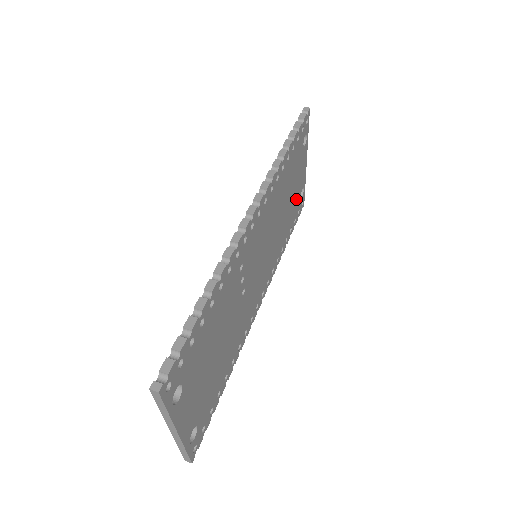
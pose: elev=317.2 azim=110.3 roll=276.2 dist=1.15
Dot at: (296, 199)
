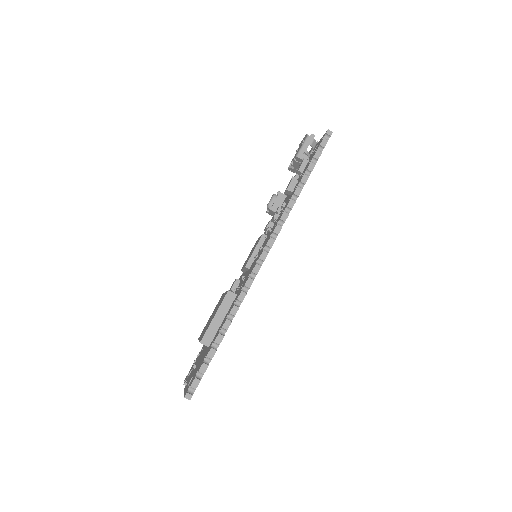
Dot at: occluded
